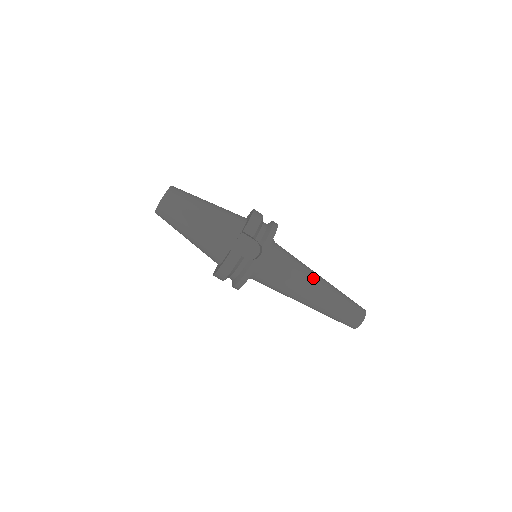
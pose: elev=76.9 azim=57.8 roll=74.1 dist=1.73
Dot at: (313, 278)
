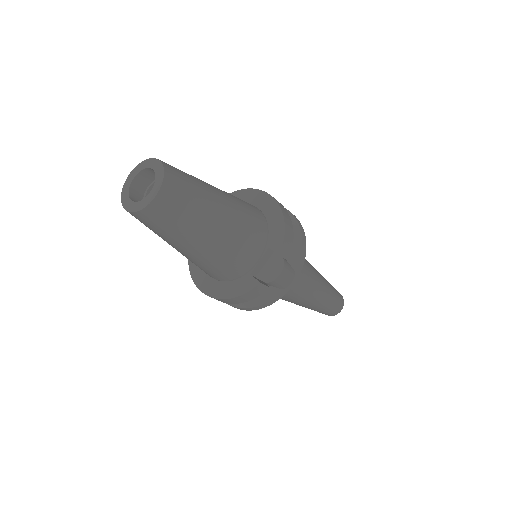
Dot at: (316, 280)
